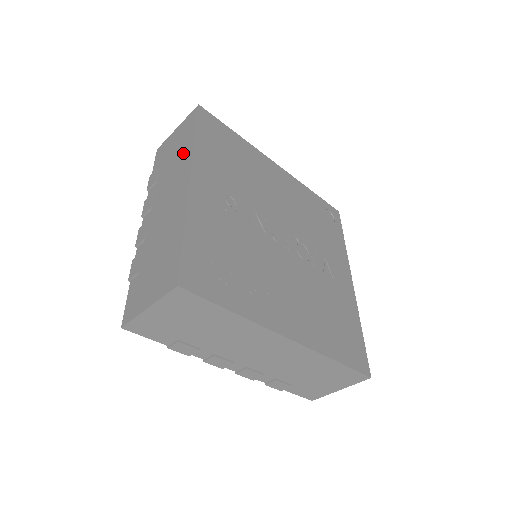
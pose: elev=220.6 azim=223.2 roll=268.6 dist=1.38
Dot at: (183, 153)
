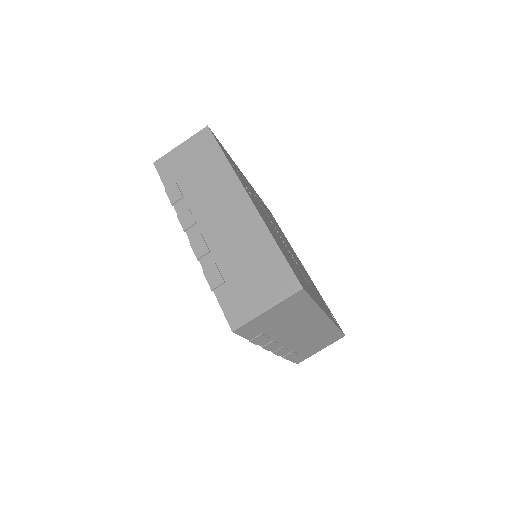
Dot at: occluded
